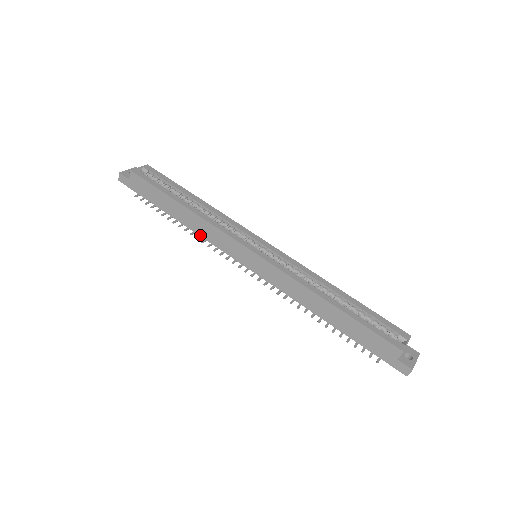
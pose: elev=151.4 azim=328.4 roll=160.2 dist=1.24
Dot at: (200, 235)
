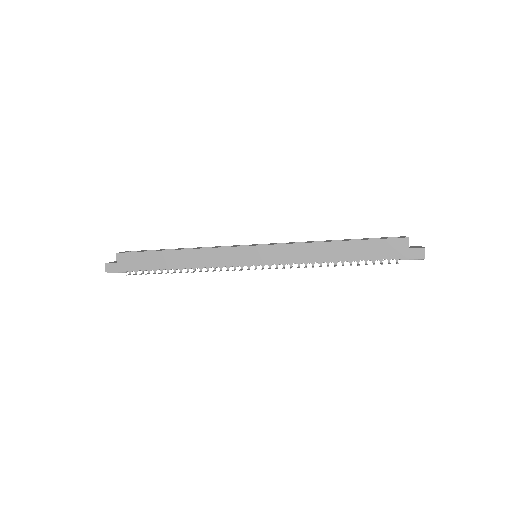
Dot at: (201, 266)
